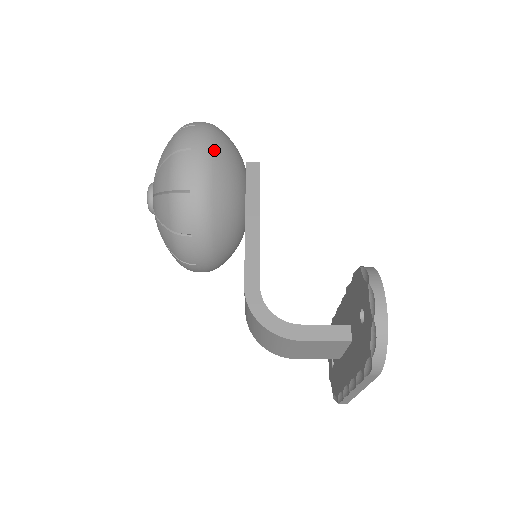
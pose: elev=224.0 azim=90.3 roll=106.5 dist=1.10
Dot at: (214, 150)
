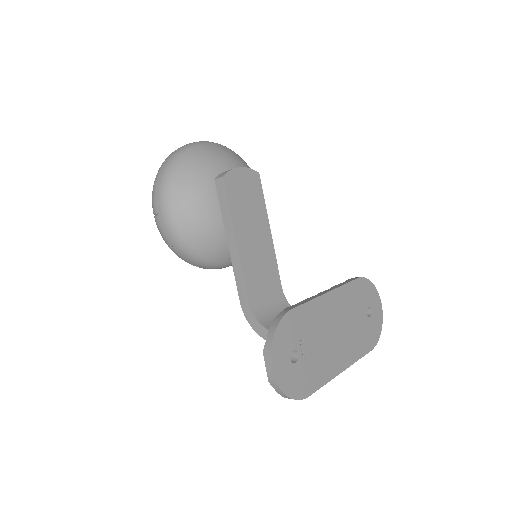
Dot at: (172, 207)
